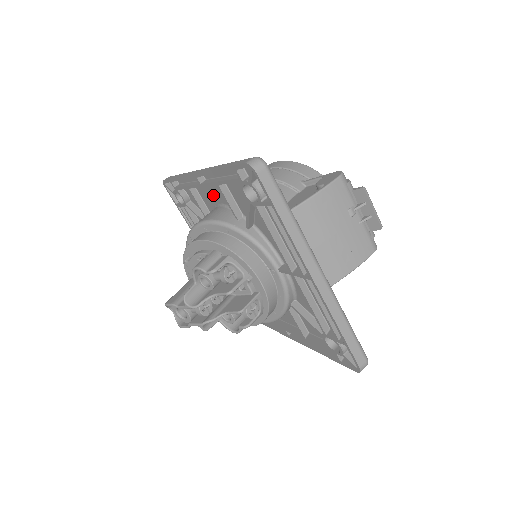
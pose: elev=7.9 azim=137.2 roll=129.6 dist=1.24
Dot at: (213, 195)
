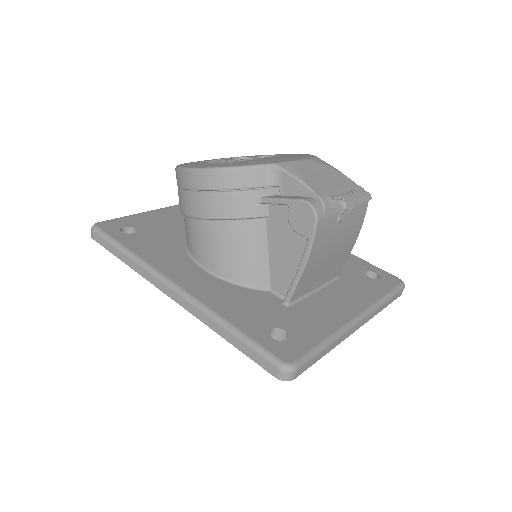
Dot at: occluded
